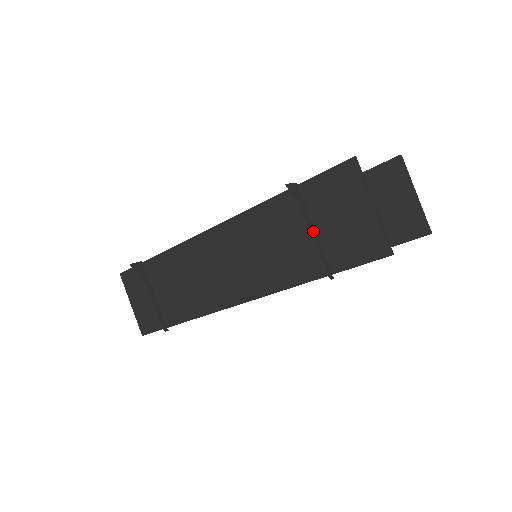
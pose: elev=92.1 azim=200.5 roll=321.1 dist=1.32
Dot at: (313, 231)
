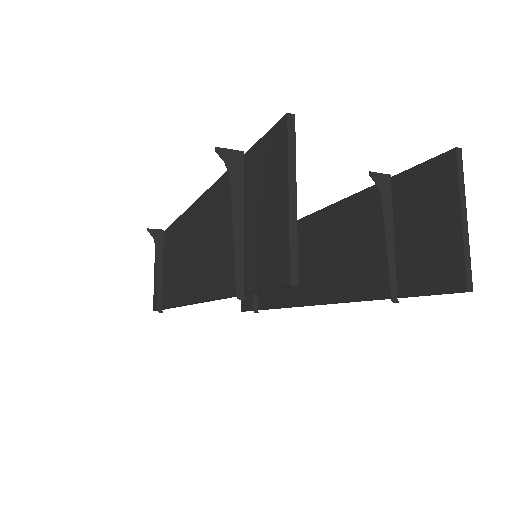
Dot at: (239, 223)
